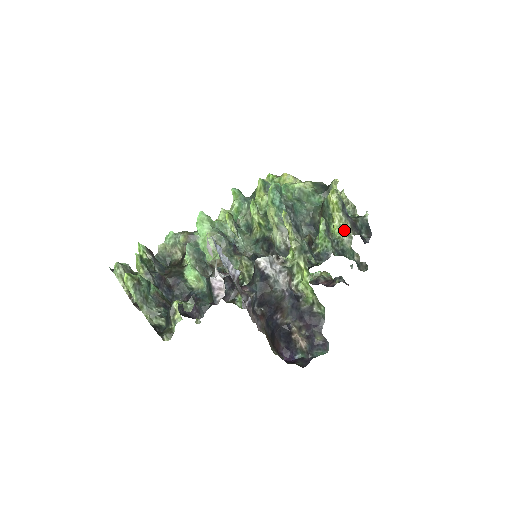
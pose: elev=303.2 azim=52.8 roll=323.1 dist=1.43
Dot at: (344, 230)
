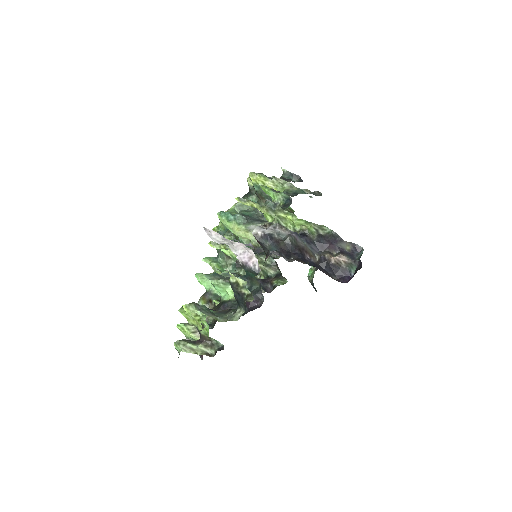
Dot at: (282, 185)
